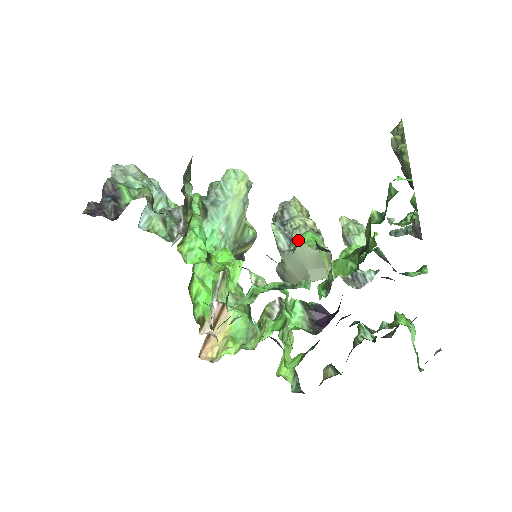
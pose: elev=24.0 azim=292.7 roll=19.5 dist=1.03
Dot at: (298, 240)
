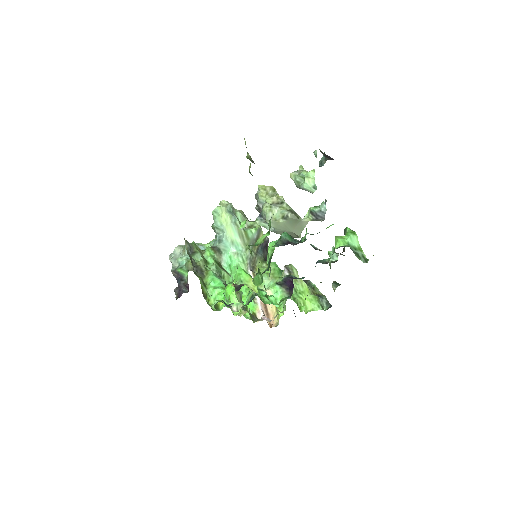
Dot at: (235, 279)
